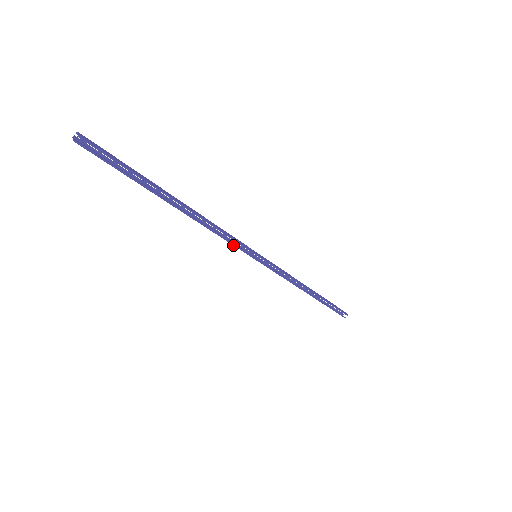
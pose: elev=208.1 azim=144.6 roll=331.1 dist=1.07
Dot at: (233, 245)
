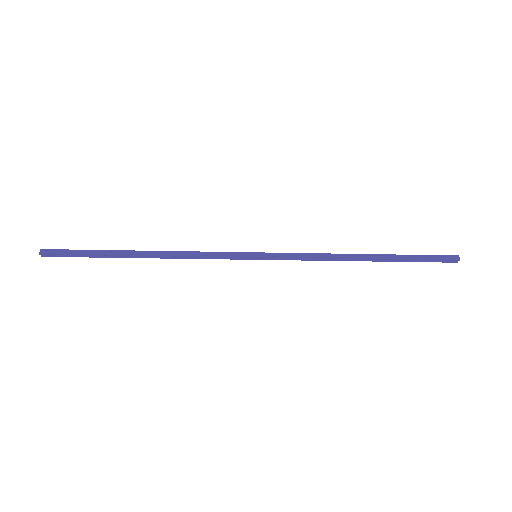
Dot at: occluded
